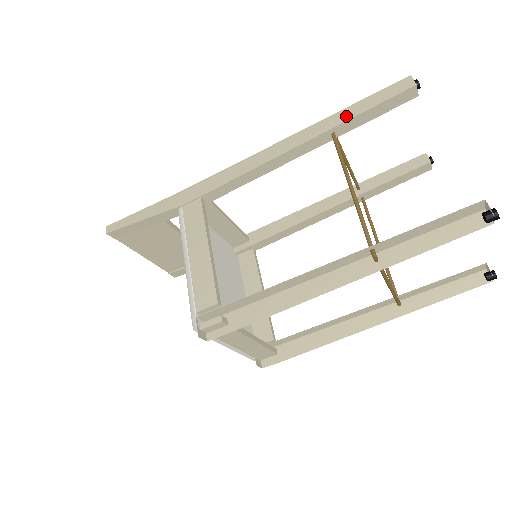
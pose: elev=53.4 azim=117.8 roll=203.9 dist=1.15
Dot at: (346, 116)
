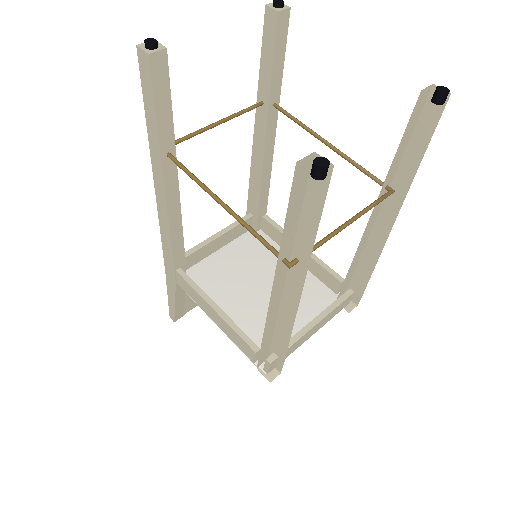
Dot at: (154, 136)
